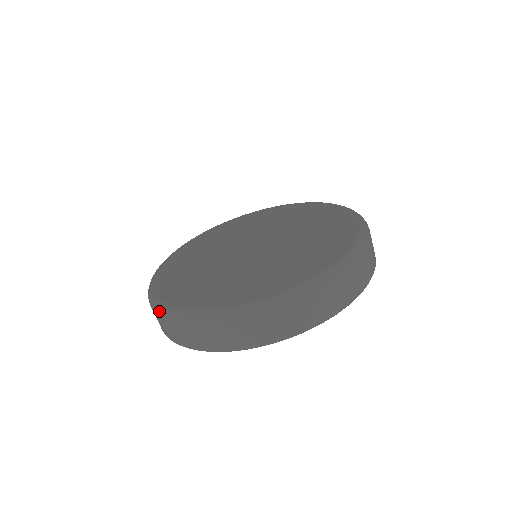
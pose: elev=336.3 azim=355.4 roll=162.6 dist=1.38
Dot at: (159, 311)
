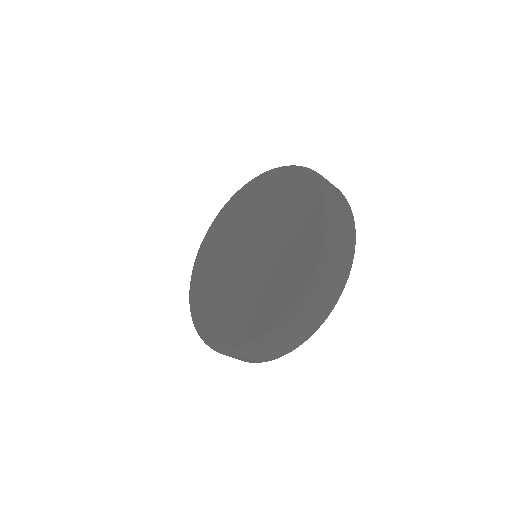
Dot at: occluded
